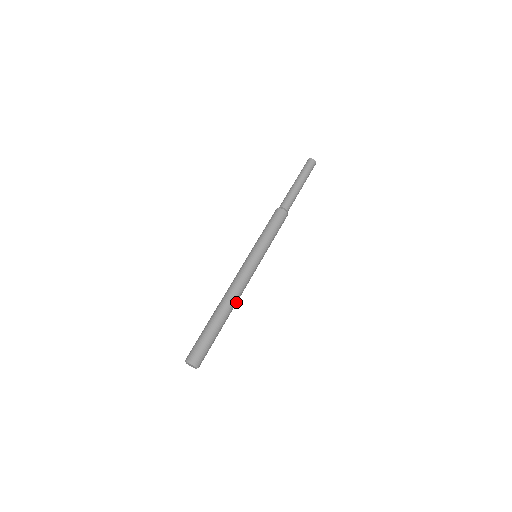
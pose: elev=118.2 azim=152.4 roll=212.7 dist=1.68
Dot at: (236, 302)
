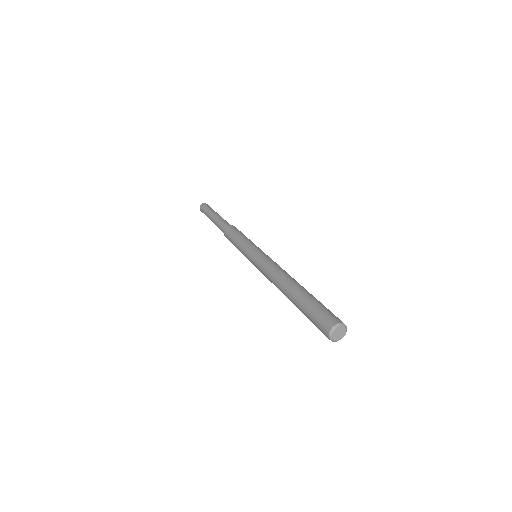
Dot at: occluded
